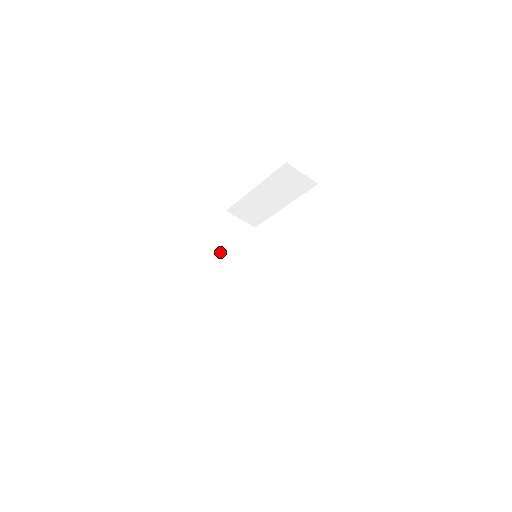
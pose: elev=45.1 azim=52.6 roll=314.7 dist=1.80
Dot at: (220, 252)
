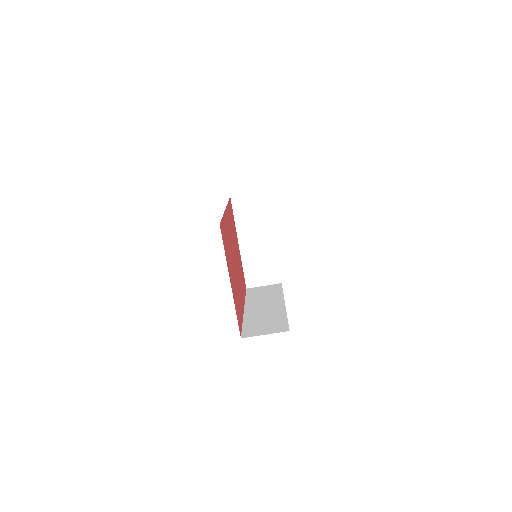
Dot at: (250, 302)
